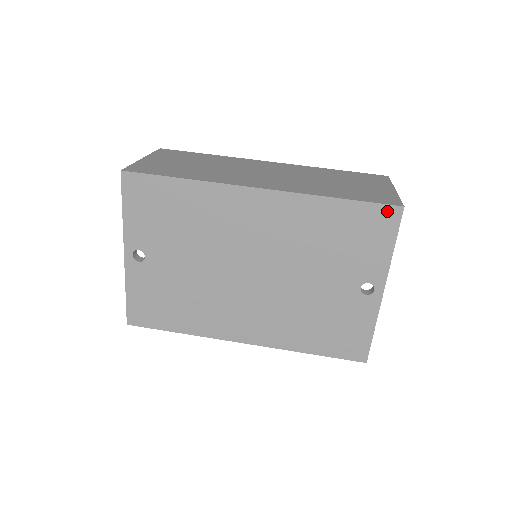
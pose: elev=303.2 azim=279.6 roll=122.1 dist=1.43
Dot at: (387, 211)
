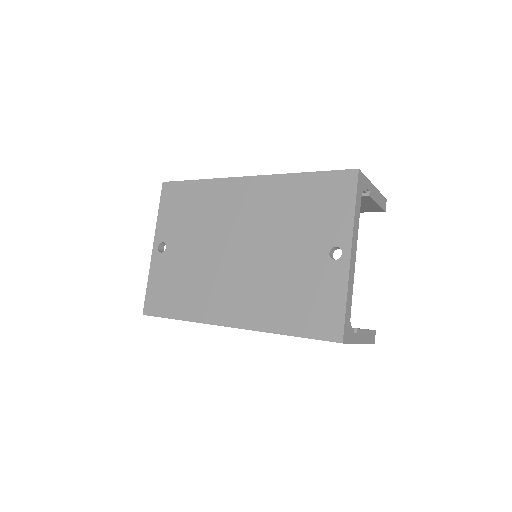
Dot at: (345, 175)
